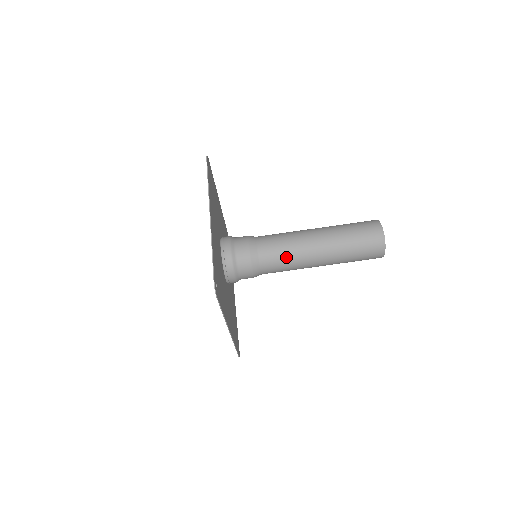
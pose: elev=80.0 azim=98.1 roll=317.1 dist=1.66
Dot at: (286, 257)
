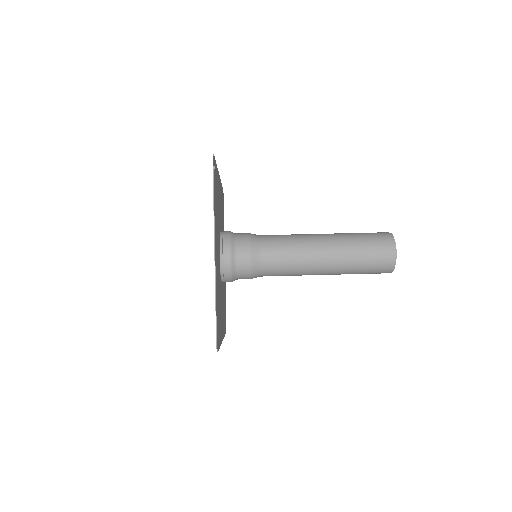
Dot at: (288, 240)
